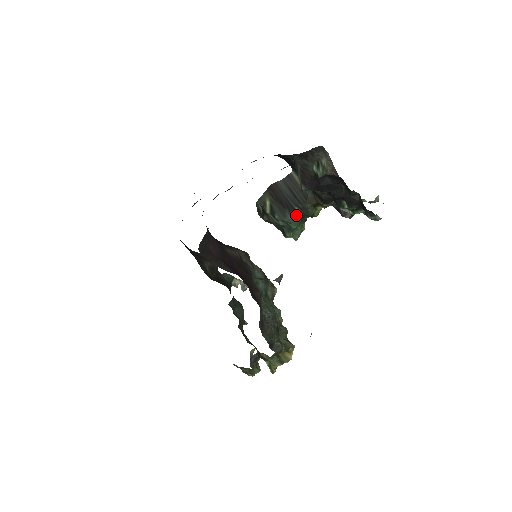
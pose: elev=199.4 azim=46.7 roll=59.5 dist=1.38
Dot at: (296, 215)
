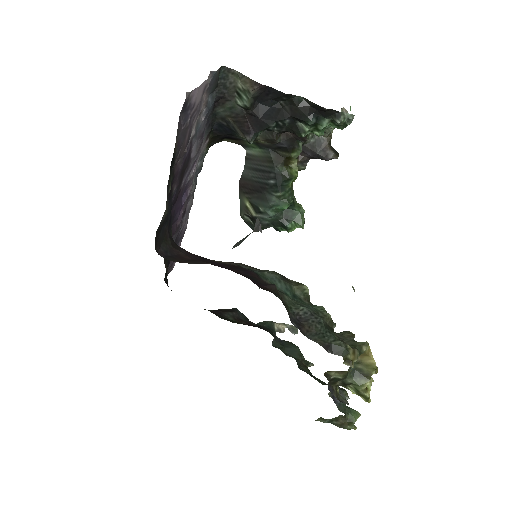
Dot at: (275, 189)
